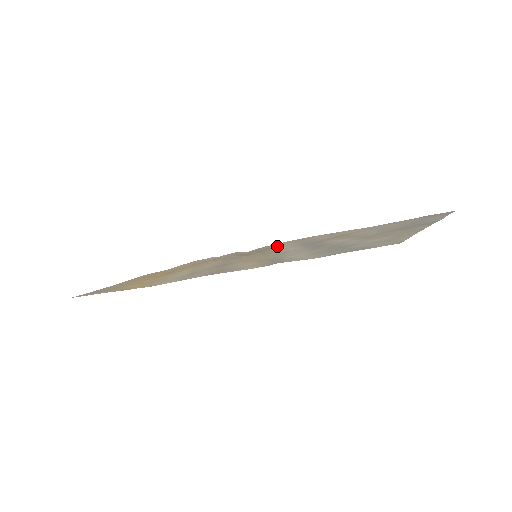
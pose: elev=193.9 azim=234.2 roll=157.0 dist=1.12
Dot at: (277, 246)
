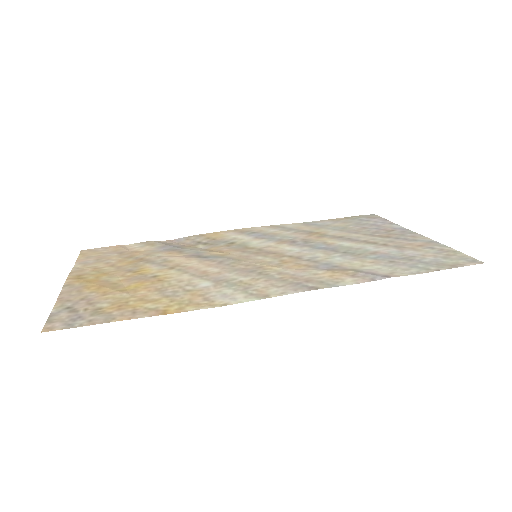
Dot at: (230, 239)
